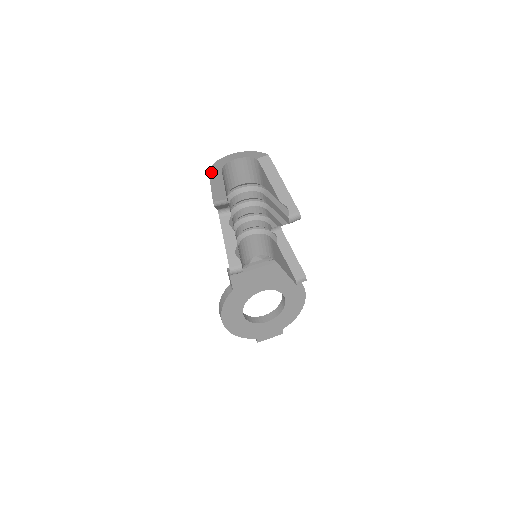
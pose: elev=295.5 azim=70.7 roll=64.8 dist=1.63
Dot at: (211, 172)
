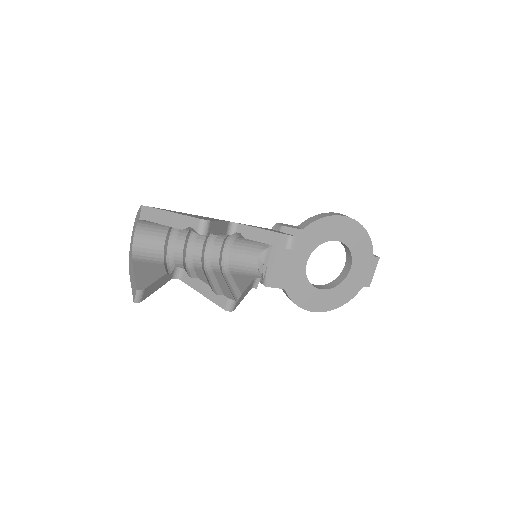
Dot at: (129, 269)
